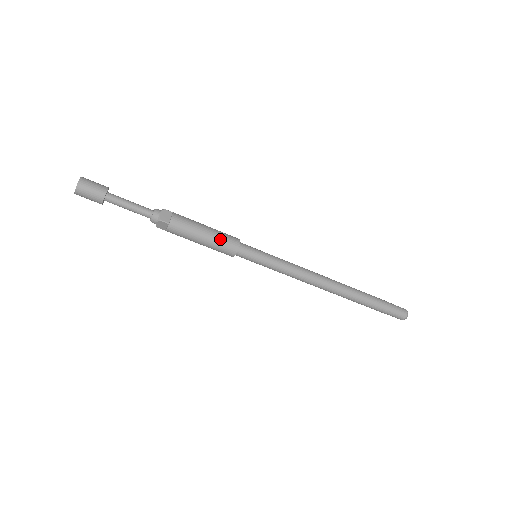
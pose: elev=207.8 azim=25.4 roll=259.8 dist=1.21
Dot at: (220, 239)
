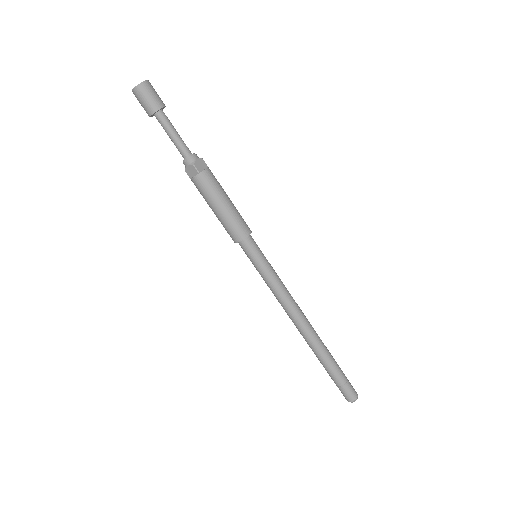
Dot at: (235, 218)
